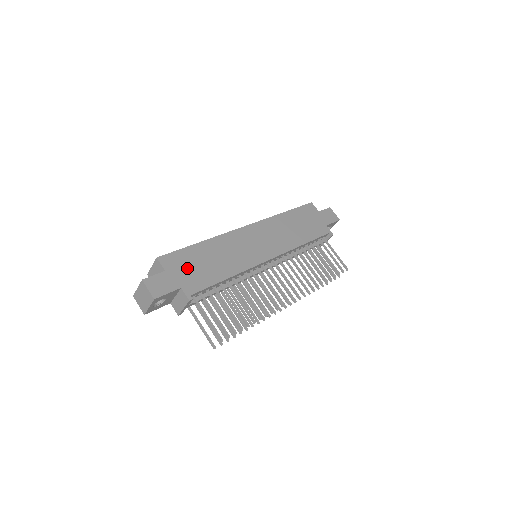
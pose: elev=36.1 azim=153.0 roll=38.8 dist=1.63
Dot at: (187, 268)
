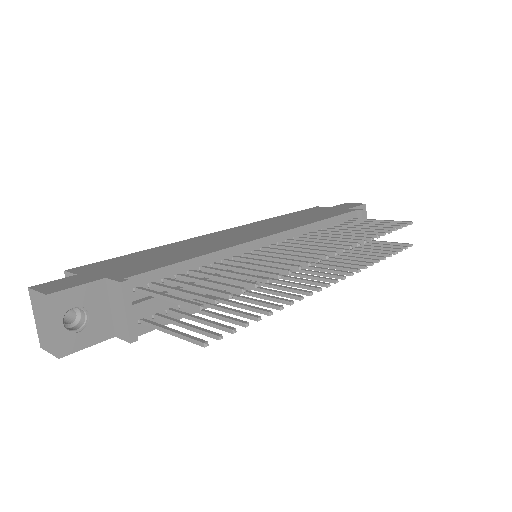
Dot at: (120, 266)
